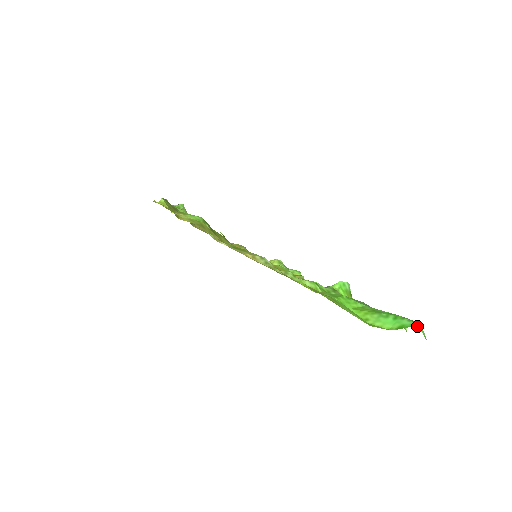
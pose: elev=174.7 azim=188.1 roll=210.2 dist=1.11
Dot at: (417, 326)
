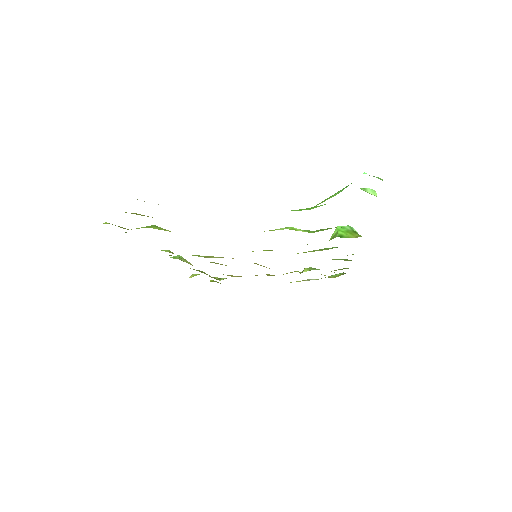
Dot at: occluded
